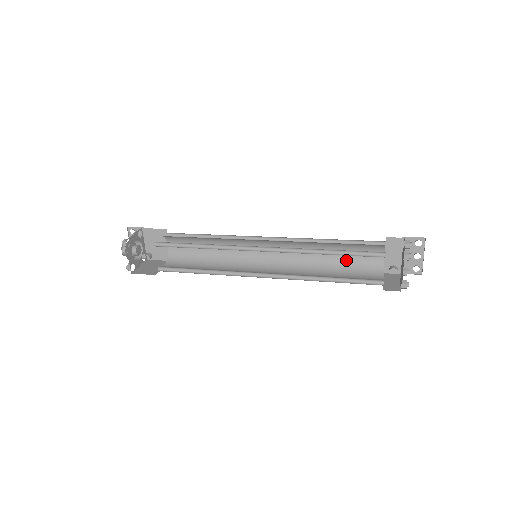
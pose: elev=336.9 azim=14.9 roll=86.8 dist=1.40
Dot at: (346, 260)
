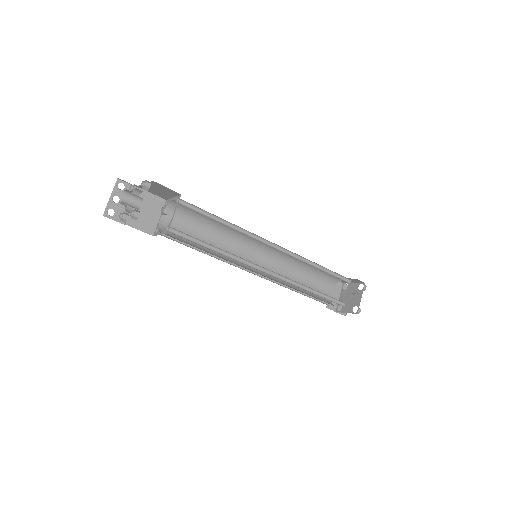
Dot at: occluded
